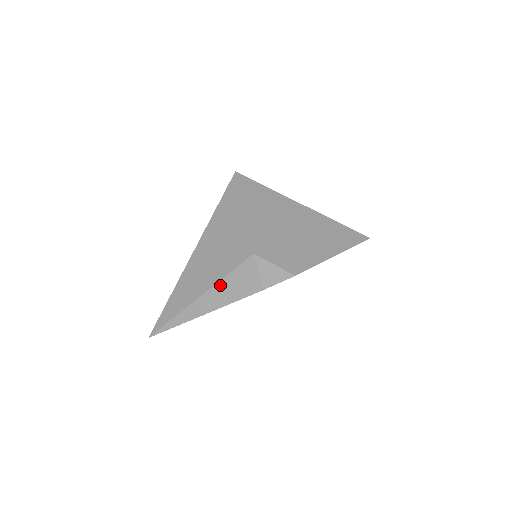
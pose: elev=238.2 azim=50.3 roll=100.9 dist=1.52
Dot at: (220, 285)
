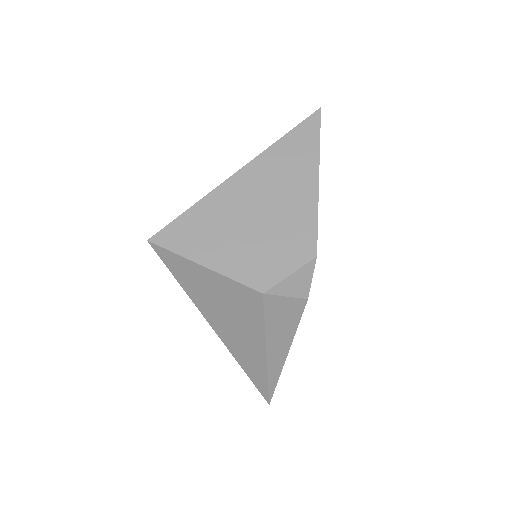
Dot at: (270, 335)
